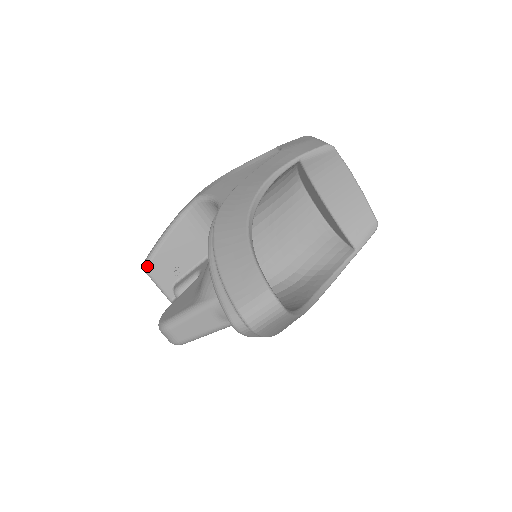
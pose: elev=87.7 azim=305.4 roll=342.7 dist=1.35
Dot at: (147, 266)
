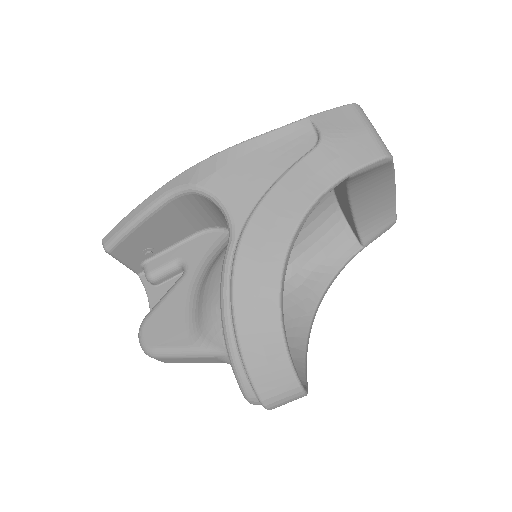
Dot at: (111, 250)
